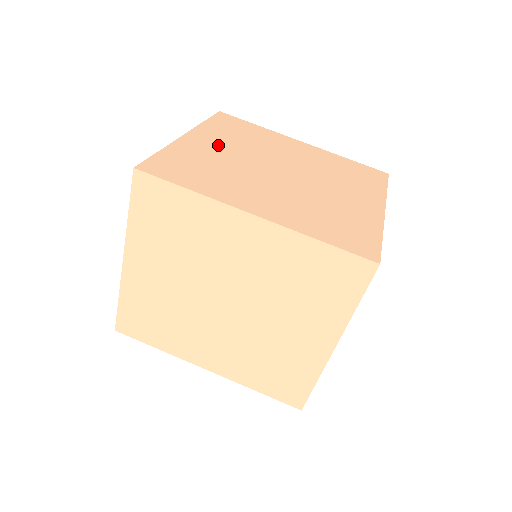
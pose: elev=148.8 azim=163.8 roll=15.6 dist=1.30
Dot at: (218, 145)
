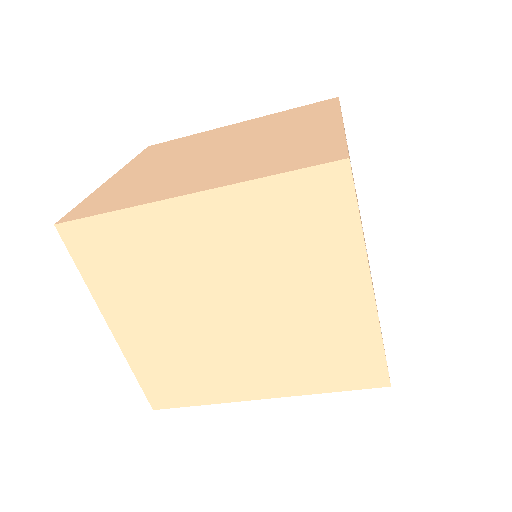
Dot at: (147, 167)
